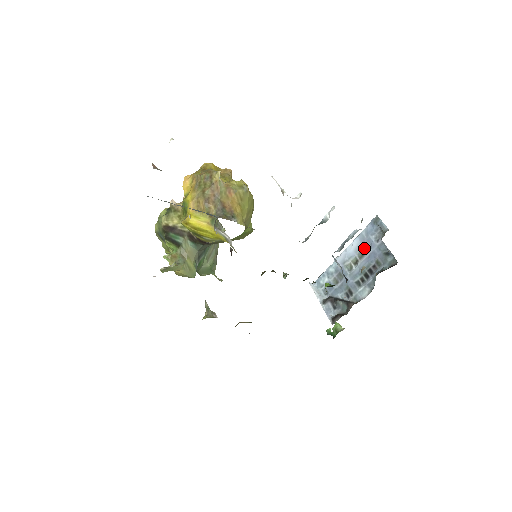
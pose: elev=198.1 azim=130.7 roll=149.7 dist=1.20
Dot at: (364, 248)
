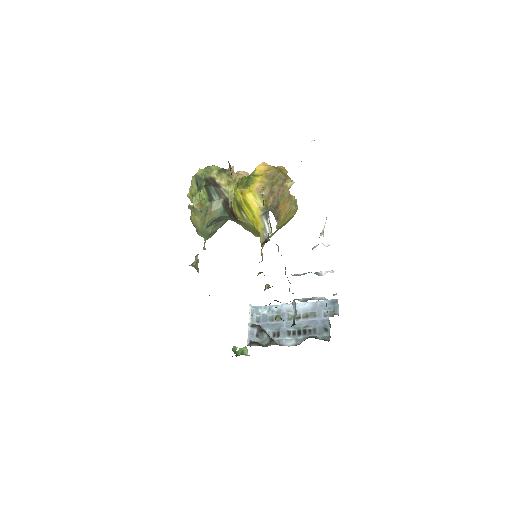
Dot at: (312, 313)
